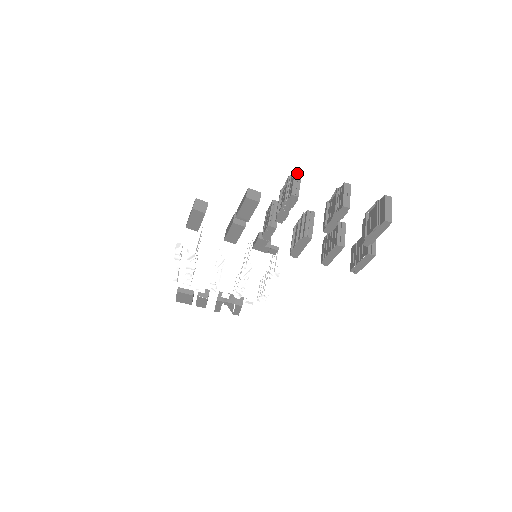
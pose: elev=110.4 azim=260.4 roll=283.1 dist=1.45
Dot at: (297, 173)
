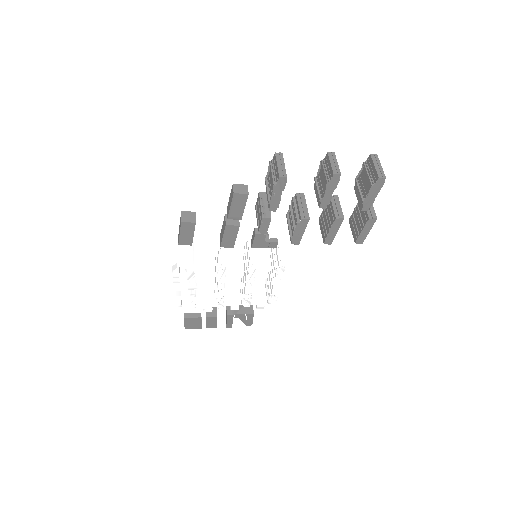
Dot at: (278, 155)
